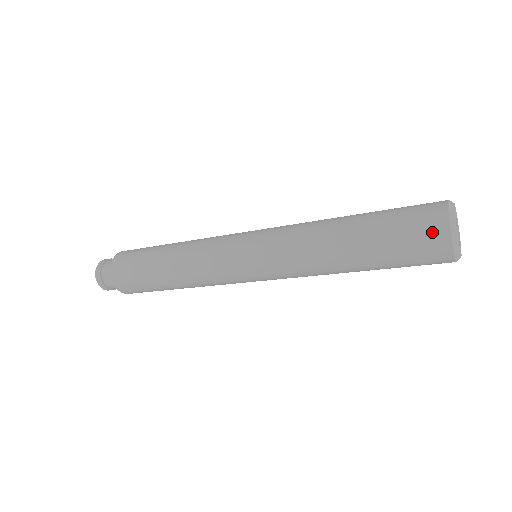
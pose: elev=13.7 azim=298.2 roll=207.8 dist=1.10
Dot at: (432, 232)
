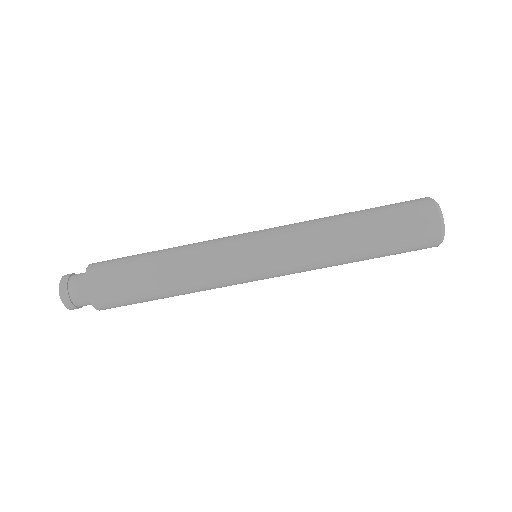
Dot at: occluded
